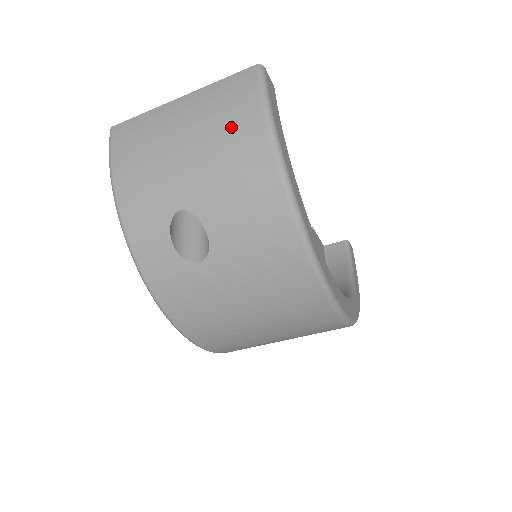
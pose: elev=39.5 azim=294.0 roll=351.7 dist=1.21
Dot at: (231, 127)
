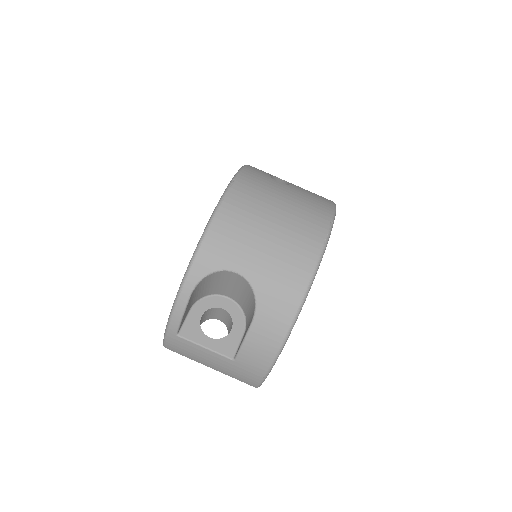
Dot at: occluded
